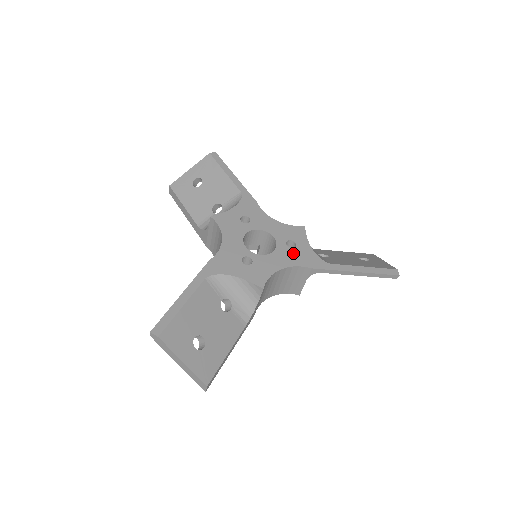
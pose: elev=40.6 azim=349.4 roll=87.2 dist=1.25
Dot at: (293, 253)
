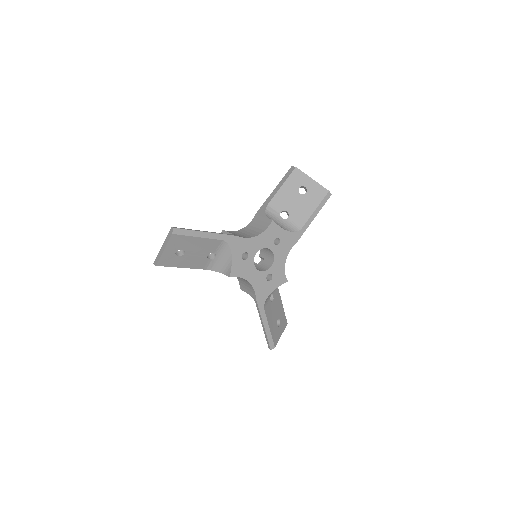
Dot at: (282, 246)
